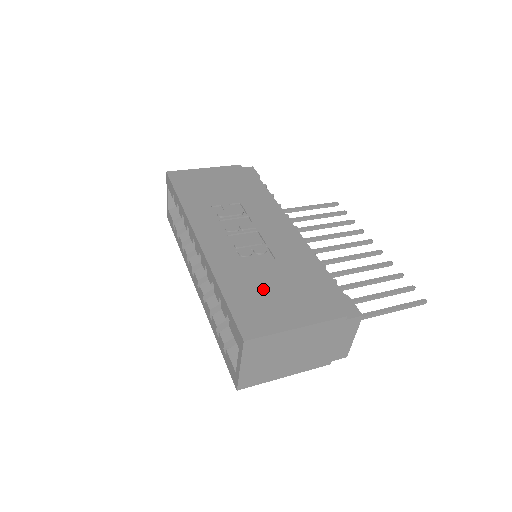
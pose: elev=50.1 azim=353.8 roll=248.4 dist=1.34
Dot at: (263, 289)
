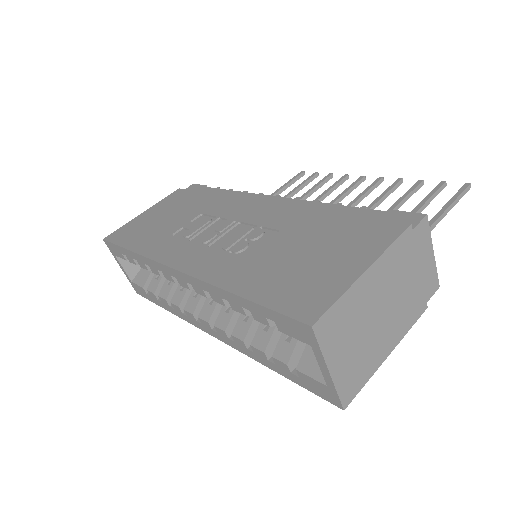
Dot at: (289, 263)
